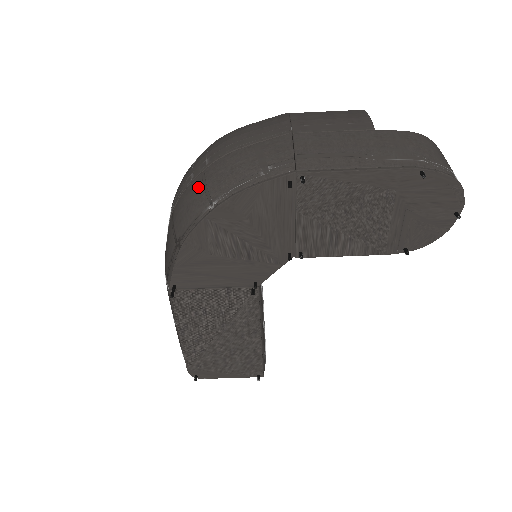
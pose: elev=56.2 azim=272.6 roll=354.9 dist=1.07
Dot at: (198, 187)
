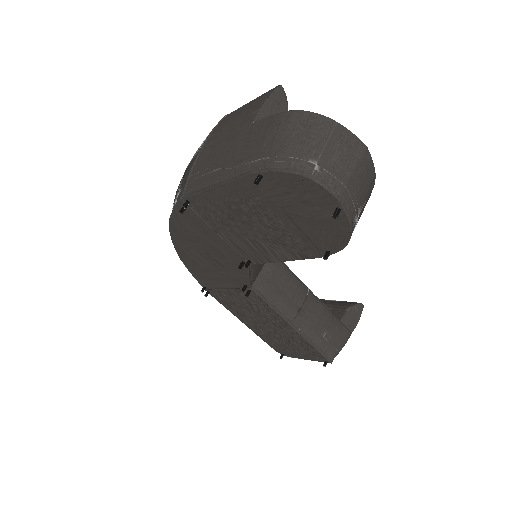
Dot at: occluded
